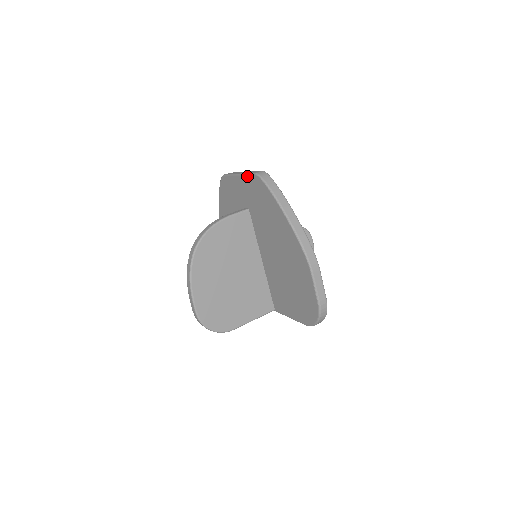
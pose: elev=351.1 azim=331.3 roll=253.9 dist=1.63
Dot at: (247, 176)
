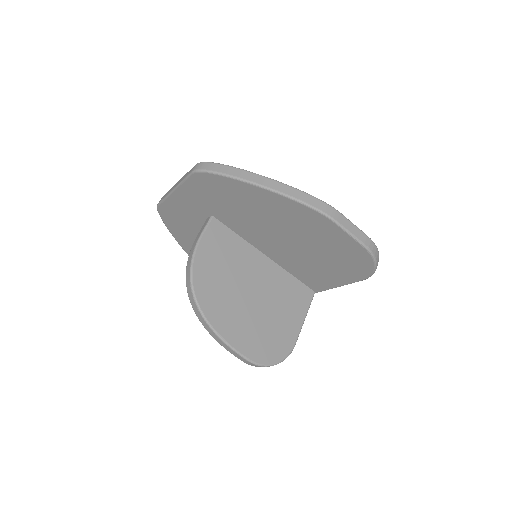
Dot at: (185, 183)
